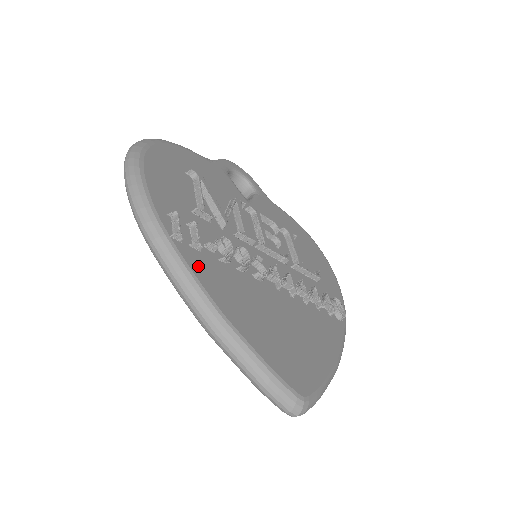
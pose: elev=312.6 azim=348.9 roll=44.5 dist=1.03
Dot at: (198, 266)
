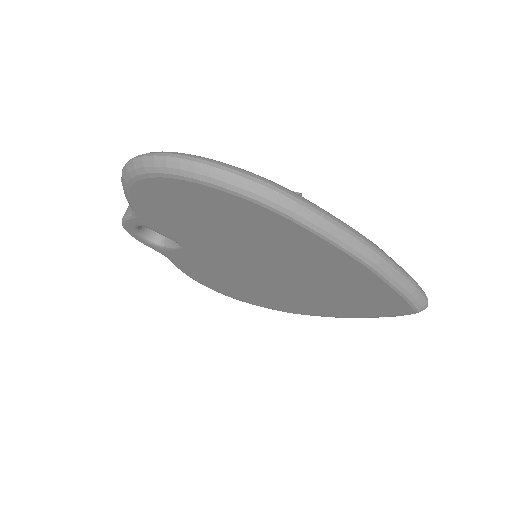
Dot at: occluded
